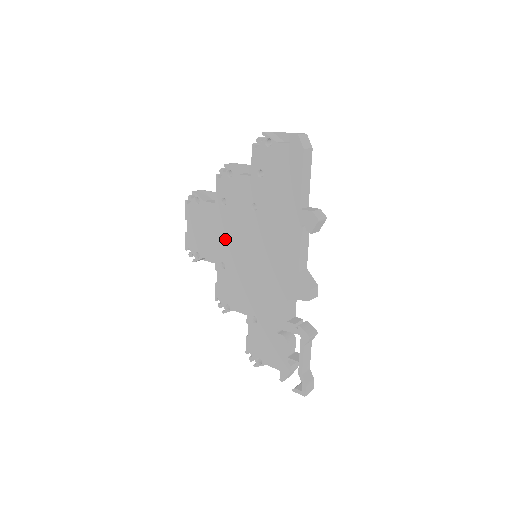
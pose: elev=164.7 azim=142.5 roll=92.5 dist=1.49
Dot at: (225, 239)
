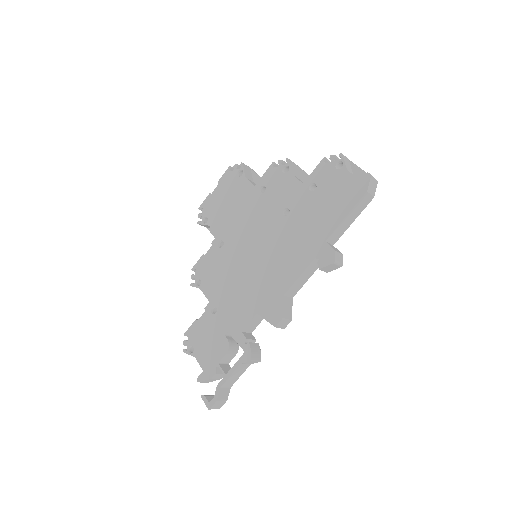
Dot at: (240, 222)
